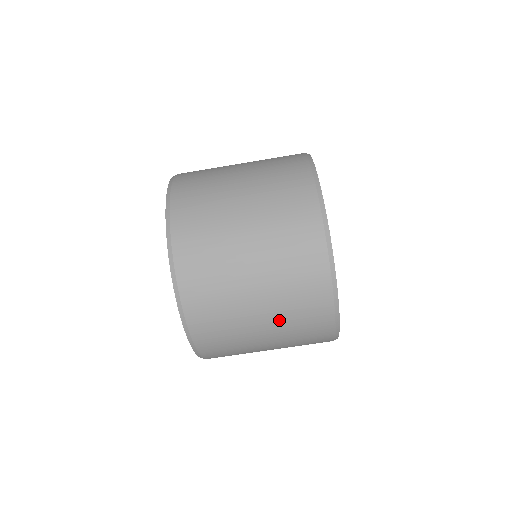
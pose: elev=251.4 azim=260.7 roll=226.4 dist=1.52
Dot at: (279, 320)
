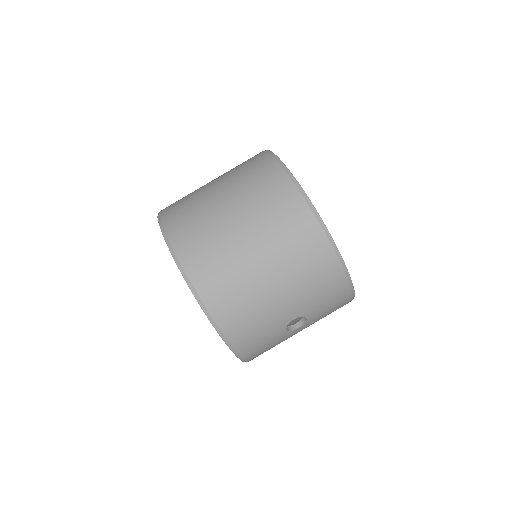
Dot at: (246, 205)
